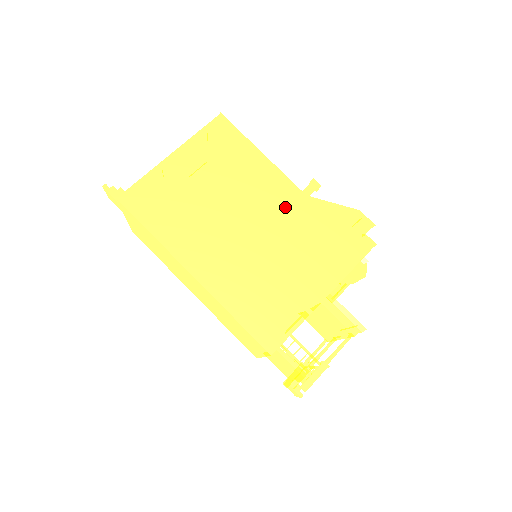
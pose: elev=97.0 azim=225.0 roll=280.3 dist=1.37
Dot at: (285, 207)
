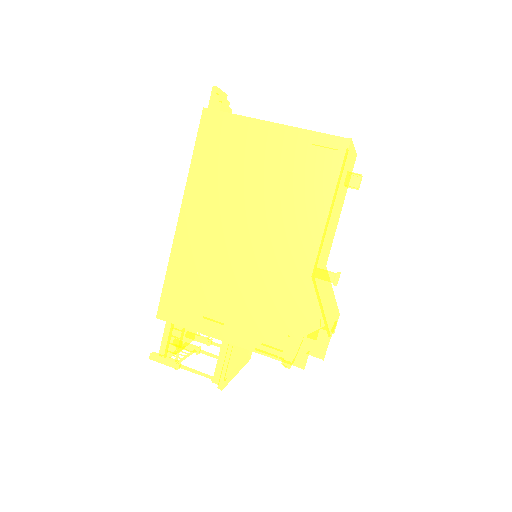
Dot at: (288, 262)
